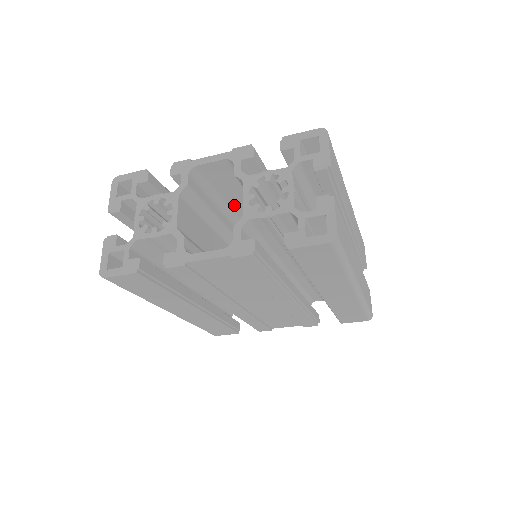
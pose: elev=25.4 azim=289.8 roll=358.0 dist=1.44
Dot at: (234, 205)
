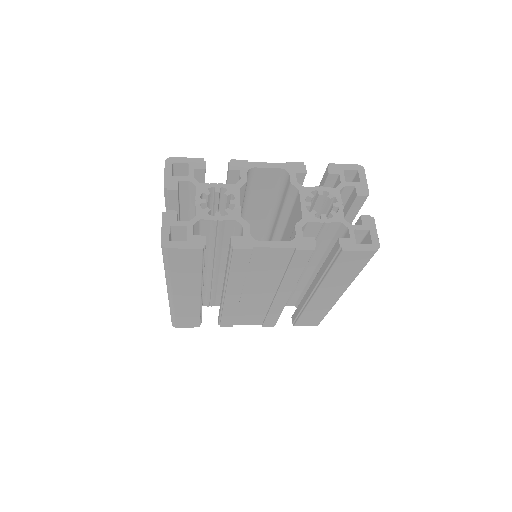
Dot at: (250, 208)
